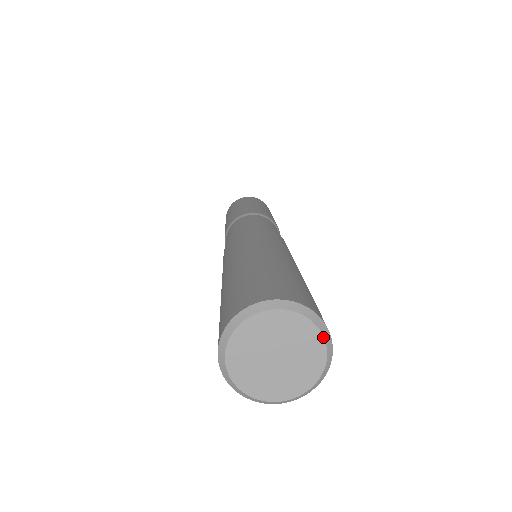
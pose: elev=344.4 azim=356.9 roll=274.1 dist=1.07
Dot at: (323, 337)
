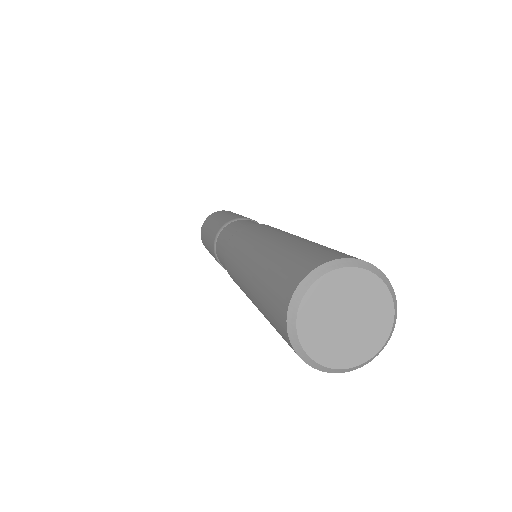
Dot at: (383, 282)
